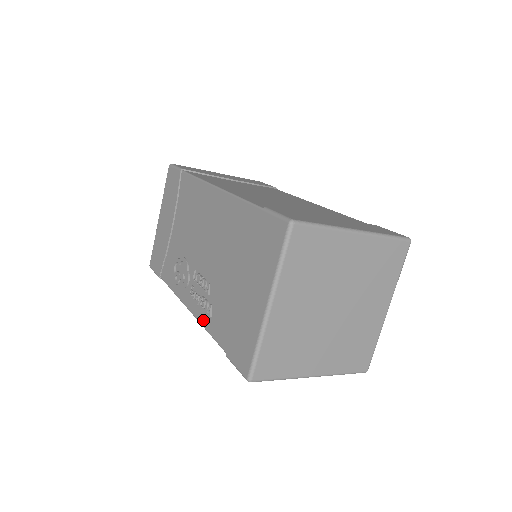
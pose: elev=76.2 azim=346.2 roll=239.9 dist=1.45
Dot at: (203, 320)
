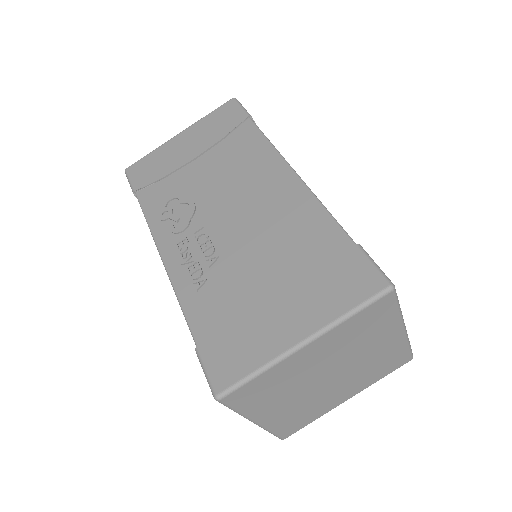
Dot at: (180, 285)
